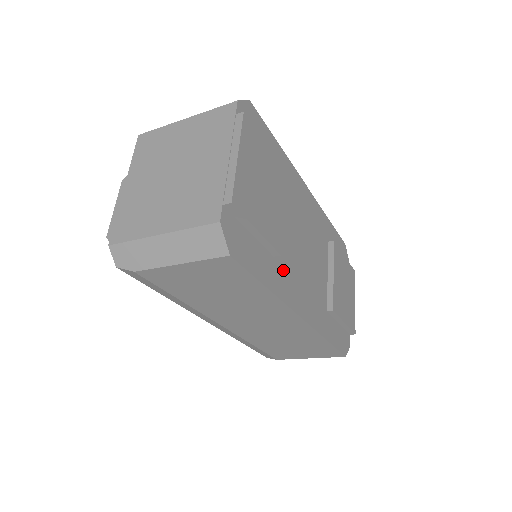
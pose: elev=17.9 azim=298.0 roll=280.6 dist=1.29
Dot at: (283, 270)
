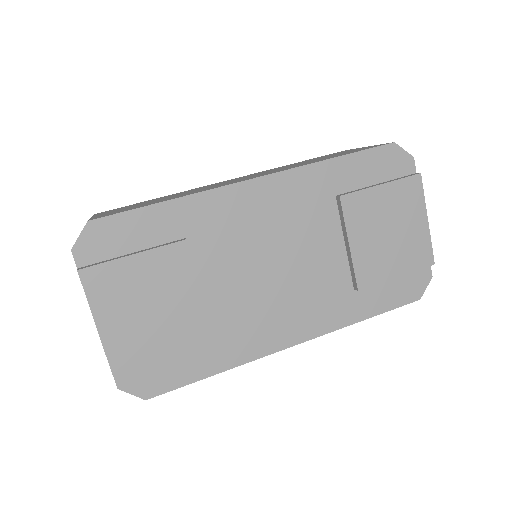
Dot at: (237, 333)
